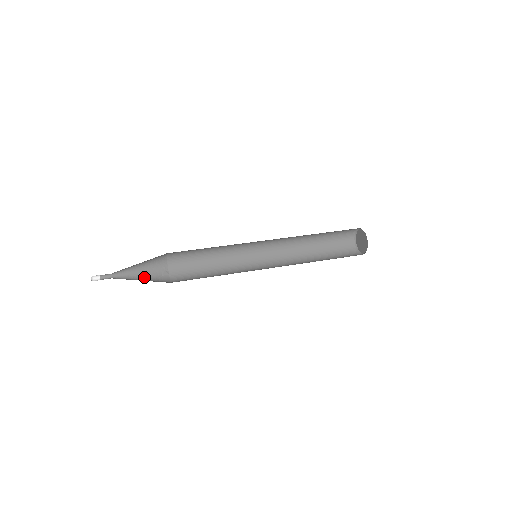
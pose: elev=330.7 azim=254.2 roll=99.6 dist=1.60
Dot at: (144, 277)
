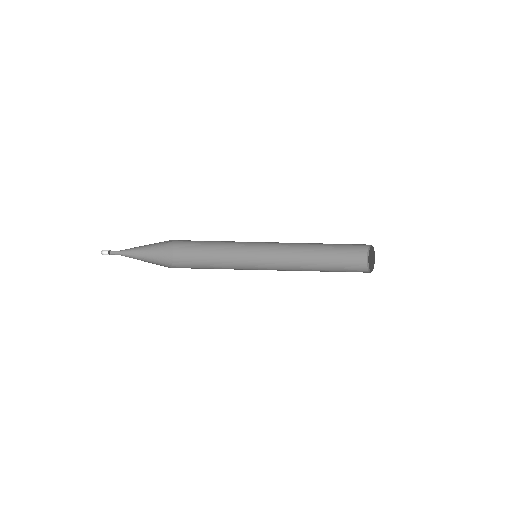
Dot at: (149, 247)
